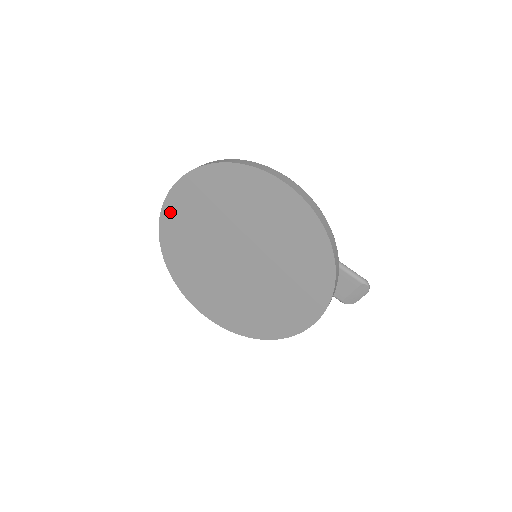
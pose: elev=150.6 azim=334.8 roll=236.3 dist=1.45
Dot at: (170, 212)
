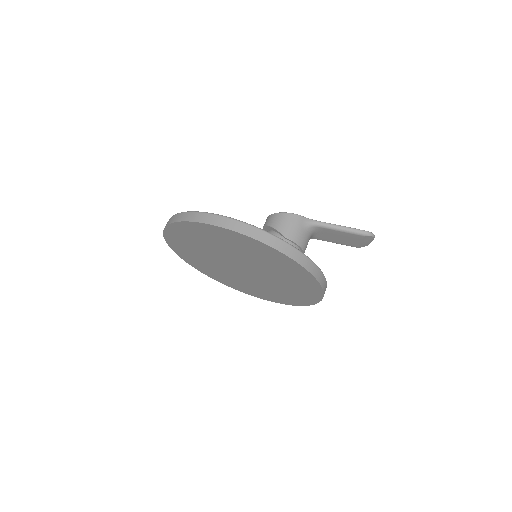
Dot at: (174, 245)
